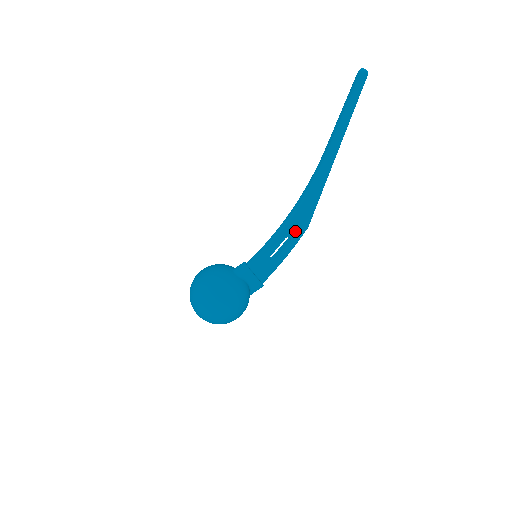
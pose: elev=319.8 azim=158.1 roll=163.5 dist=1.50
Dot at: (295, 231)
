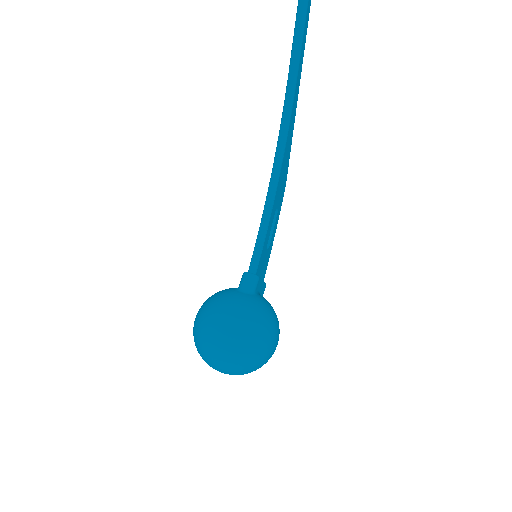
Dot at: (279, 197)
